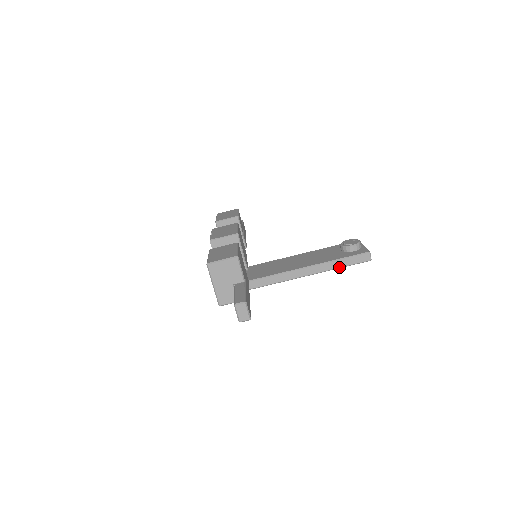
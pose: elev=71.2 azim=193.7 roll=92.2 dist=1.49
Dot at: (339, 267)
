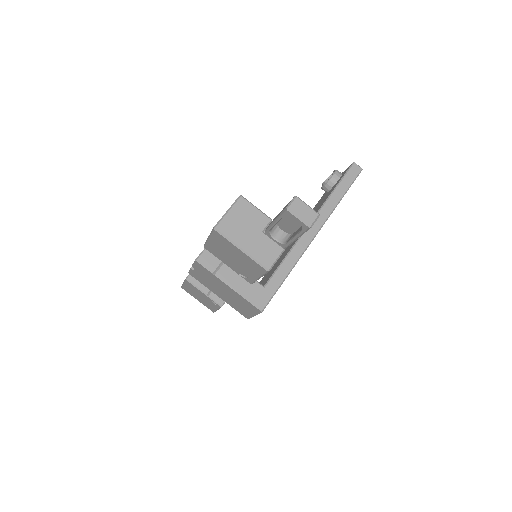
Dot at: (342, 195)
